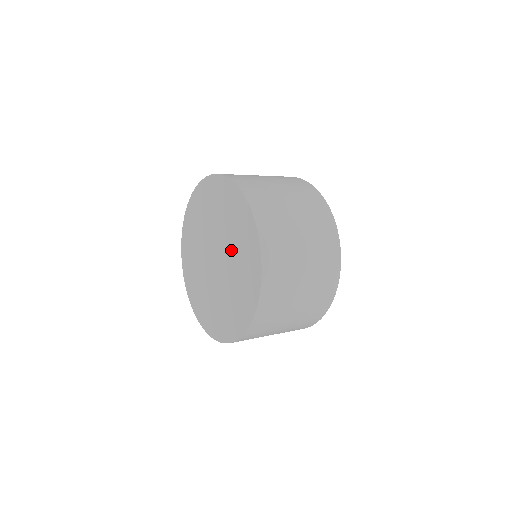
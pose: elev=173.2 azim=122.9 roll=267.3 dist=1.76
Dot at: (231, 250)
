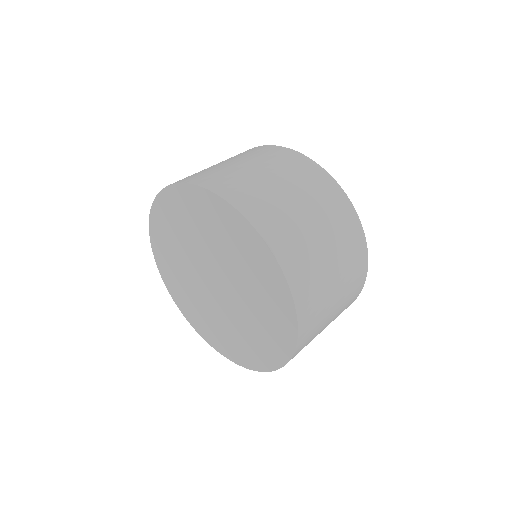
Dot at: (233, 269)
